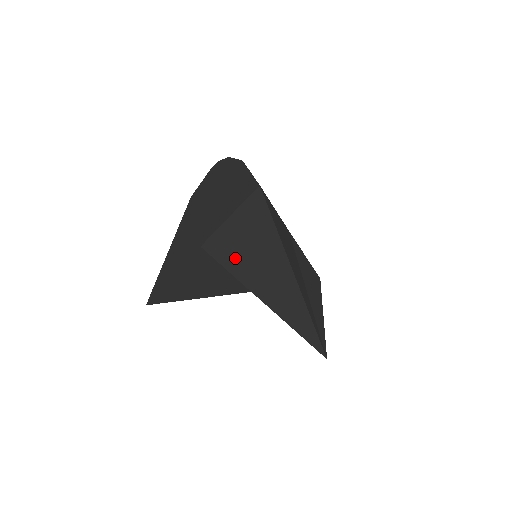
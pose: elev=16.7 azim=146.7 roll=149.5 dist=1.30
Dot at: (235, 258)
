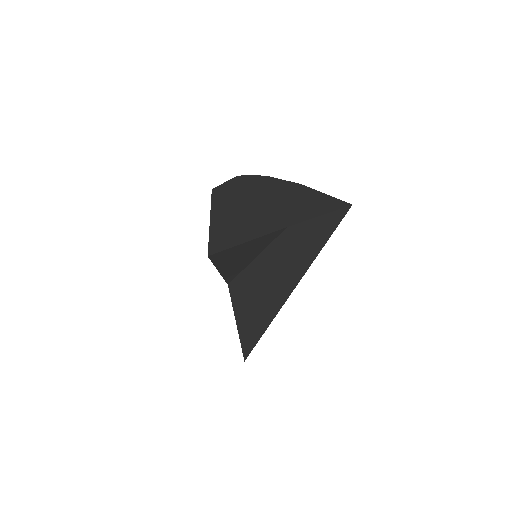
Dot at: (292, 246)
